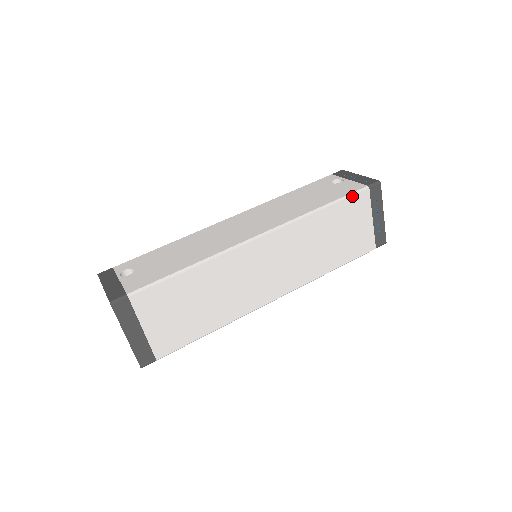
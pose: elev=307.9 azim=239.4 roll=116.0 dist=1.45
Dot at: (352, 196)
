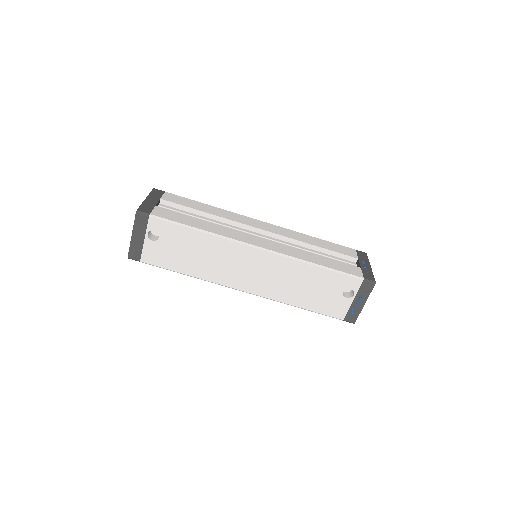
Dot at: (326, 315)
